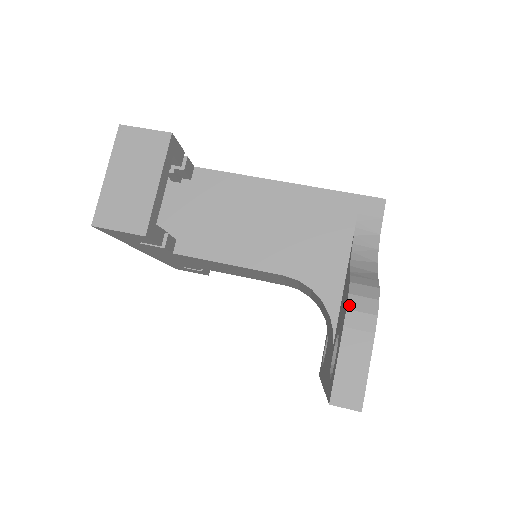
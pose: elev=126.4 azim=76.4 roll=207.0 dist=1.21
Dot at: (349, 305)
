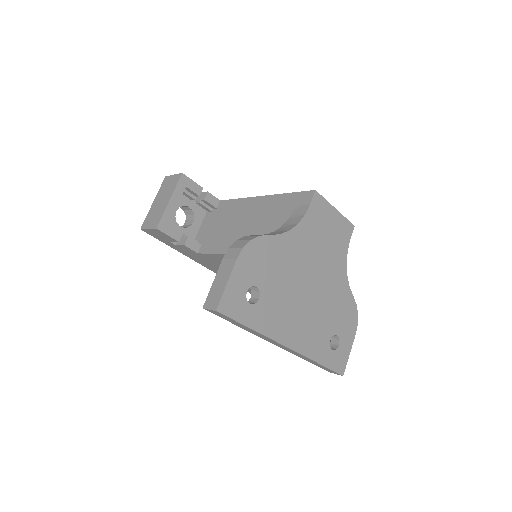
Dot at: (232, 246)
